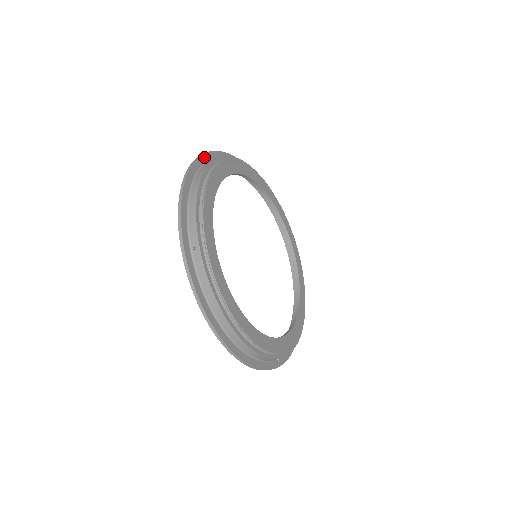
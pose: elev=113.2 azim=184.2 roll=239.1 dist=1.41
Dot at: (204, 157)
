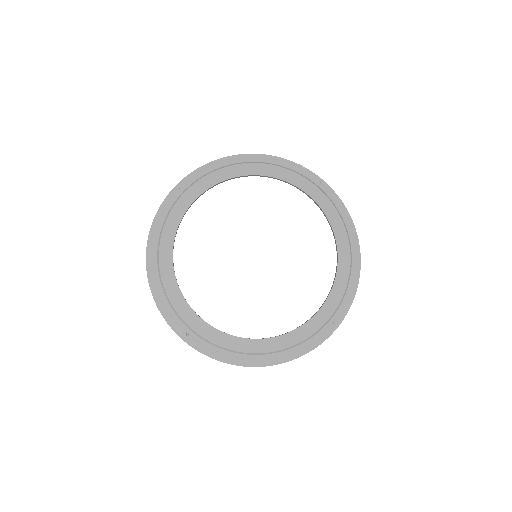
Dot at: (151, 235)
